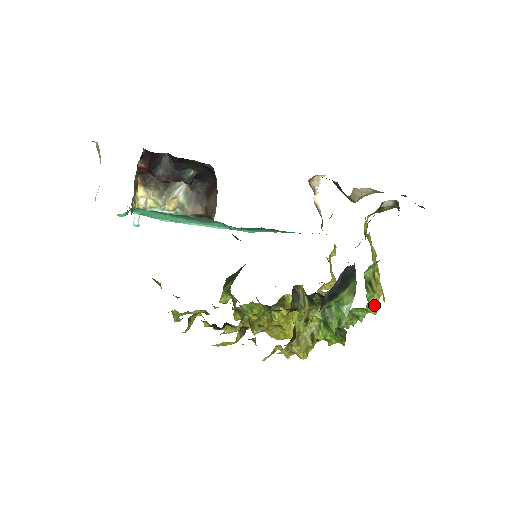
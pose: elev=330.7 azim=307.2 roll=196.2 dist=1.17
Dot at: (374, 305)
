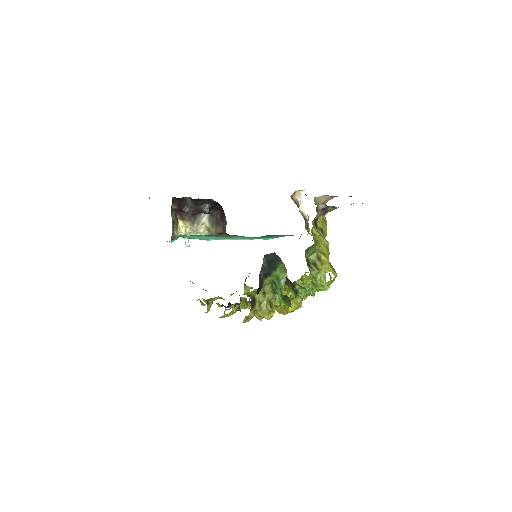
Dot at: (323, 279)
